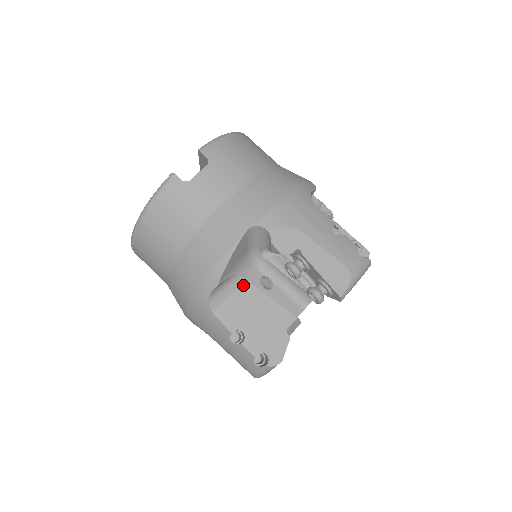
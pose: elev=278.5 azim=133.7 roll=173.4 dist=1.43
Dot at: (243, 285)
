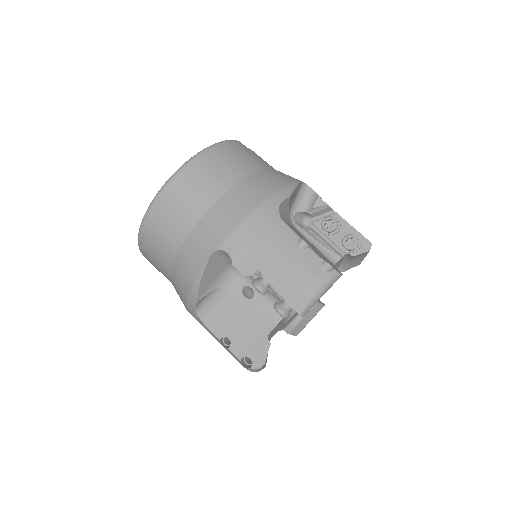
Dot at: (291, 224)
